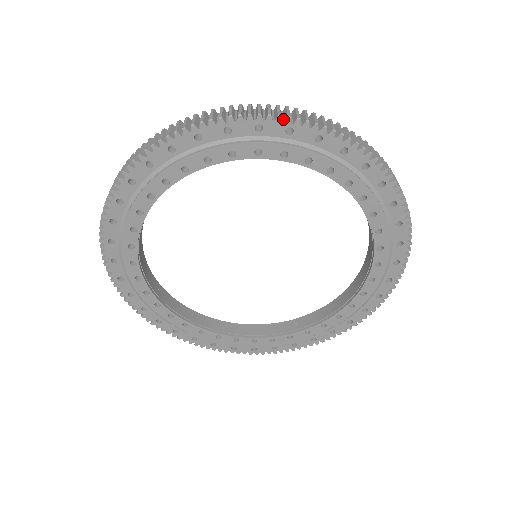
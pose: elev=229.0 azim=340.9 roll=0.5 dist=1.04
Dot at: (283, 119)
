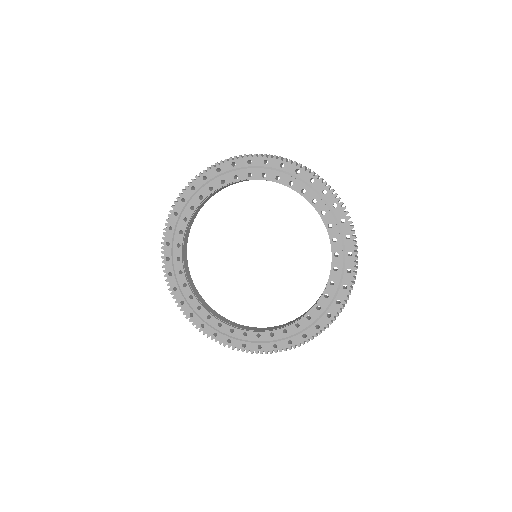
Dot at: (200, 177)
